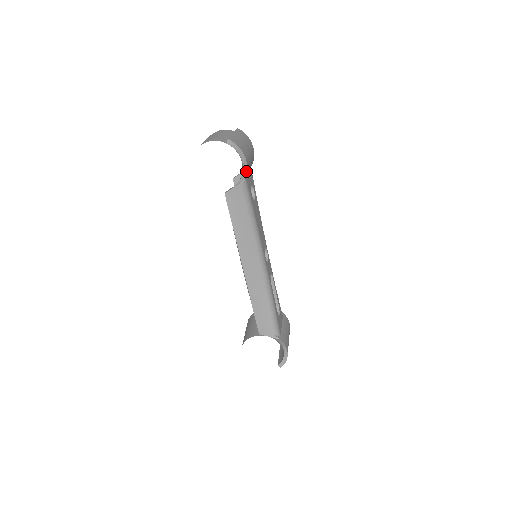
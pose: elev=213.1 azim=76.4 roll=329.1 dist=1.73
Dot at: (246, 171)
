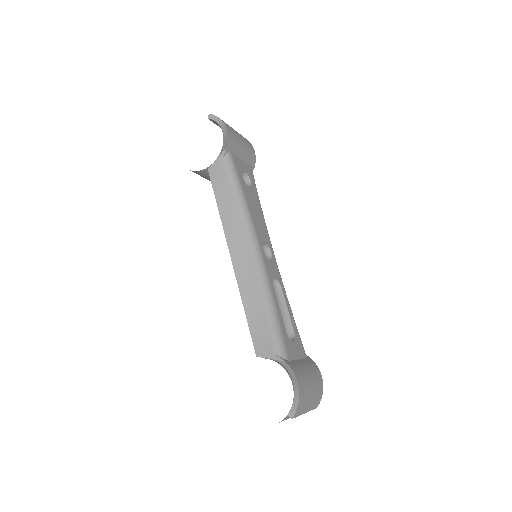
Dot at: (227, 139)
